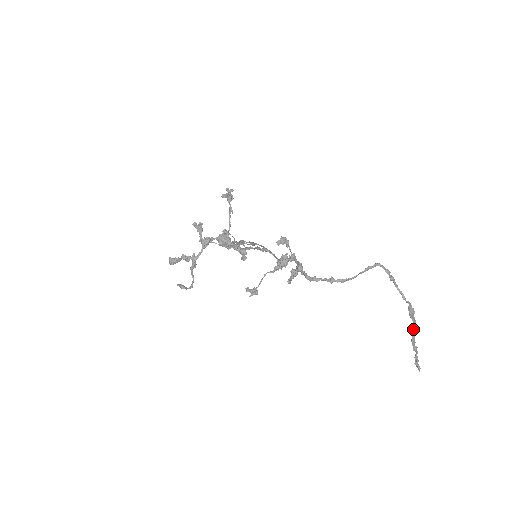
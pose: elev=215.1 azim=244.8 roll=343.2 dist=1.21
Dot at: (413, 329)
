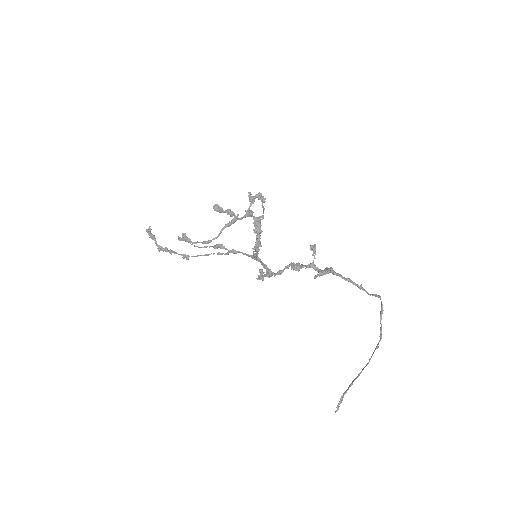
Dot at: (368, 363)
